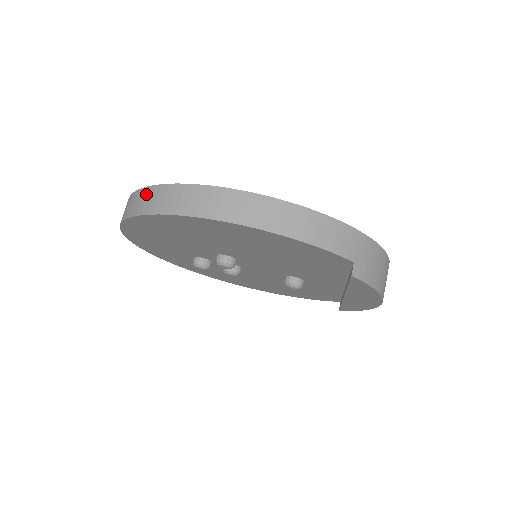
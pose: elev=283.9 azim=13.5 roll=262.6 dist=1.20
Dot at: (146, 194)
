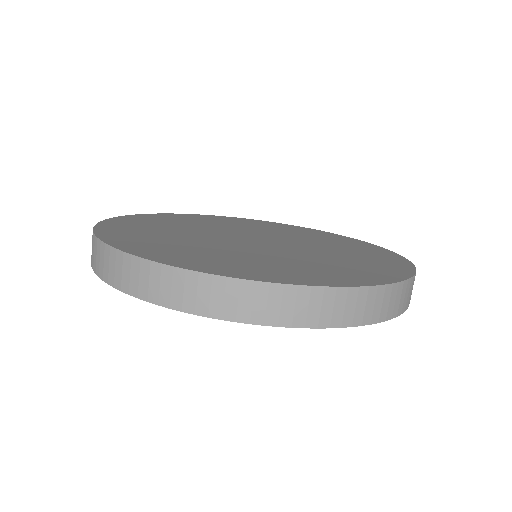
Dot at: (308, 298)
